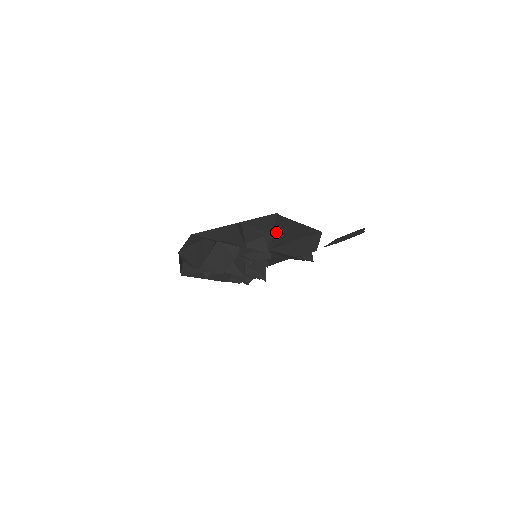
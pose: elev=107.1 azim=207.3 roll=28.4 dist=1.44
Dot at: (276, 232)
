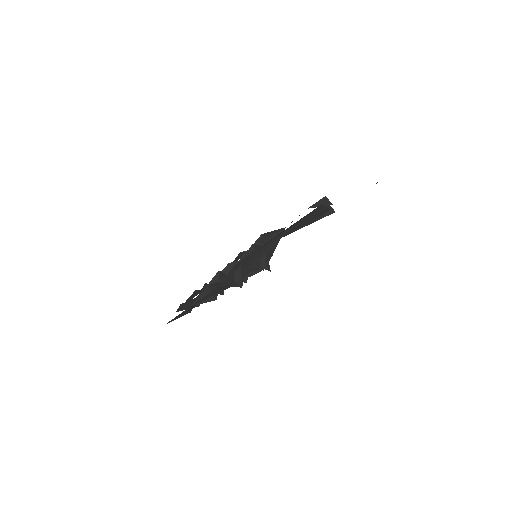
Dot at: (246, 264)
